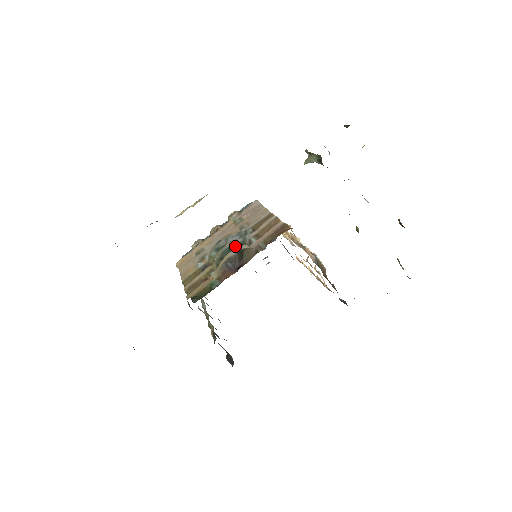
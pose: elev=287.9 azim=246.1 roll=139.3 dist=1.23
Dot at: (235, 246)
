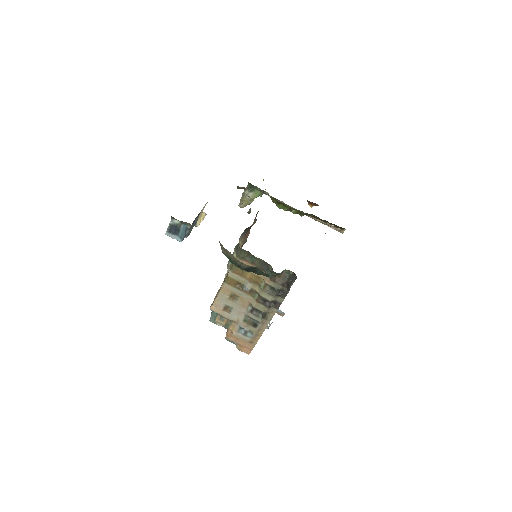
Dot at: occluded
